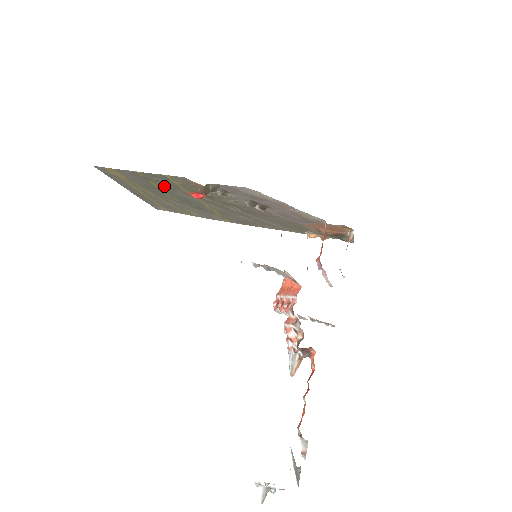
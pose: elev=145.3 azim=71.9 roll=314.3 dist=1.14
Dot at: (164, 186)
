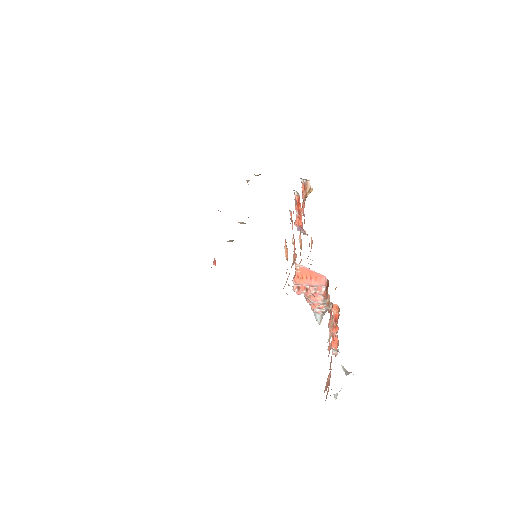
Dot at: occluded
